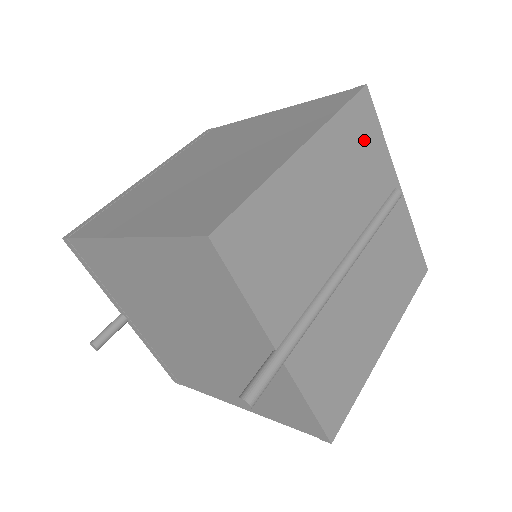
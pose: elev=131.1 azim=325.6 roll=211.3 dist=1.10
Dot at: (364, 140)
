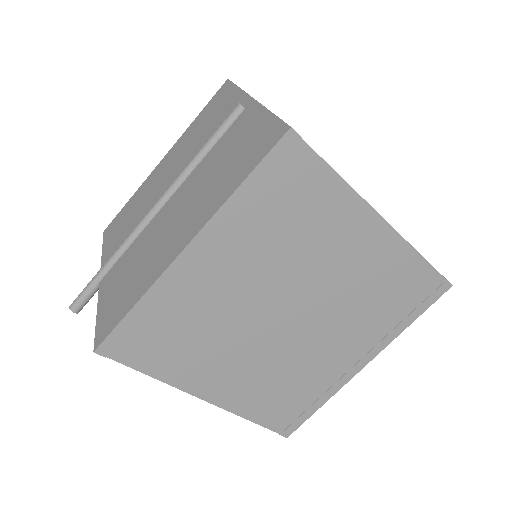
Dot at: occluded
